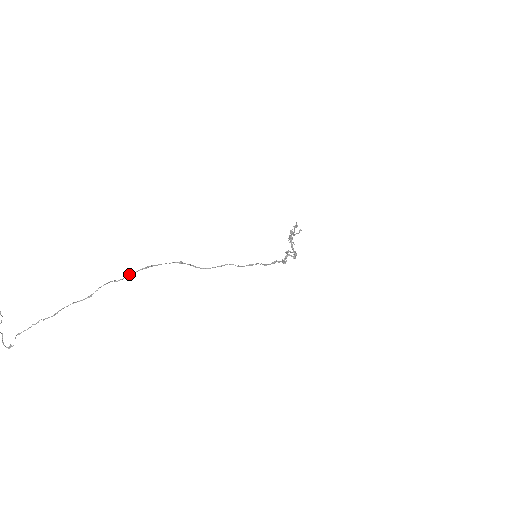
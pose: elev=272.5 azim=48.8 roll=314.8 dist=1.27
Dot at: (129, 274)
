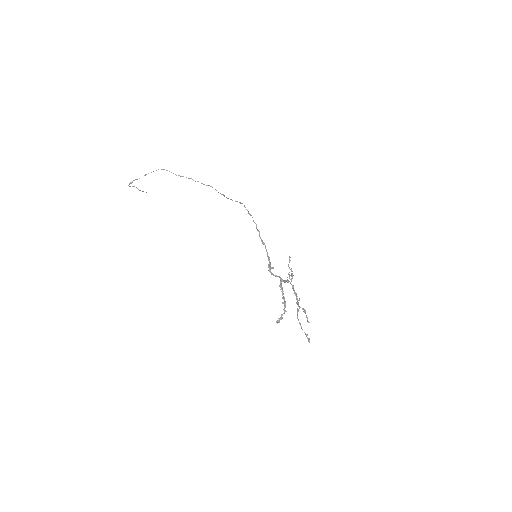
Dot at: occluded
